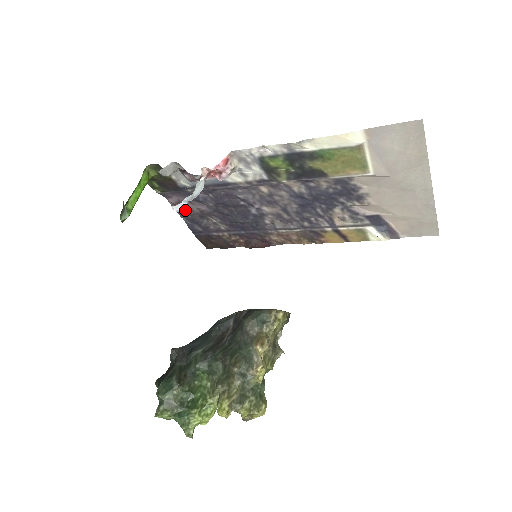
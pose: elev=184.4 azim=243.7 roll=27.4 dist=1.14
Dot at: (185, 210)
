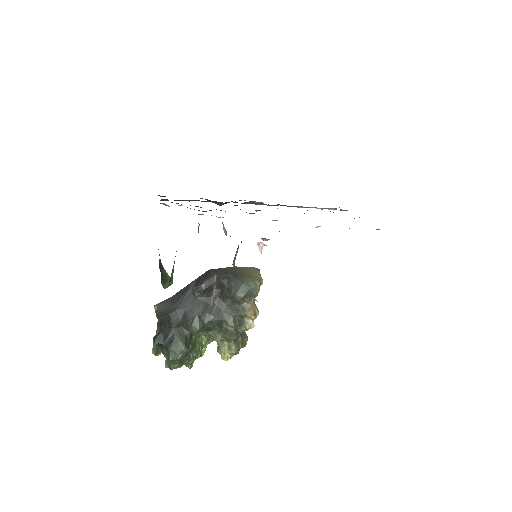
Dot at: occluded
